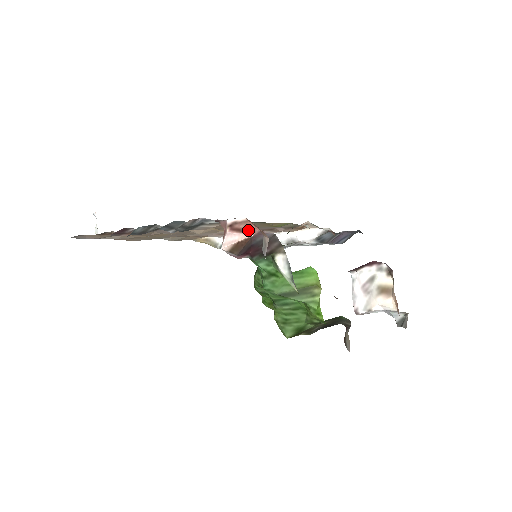
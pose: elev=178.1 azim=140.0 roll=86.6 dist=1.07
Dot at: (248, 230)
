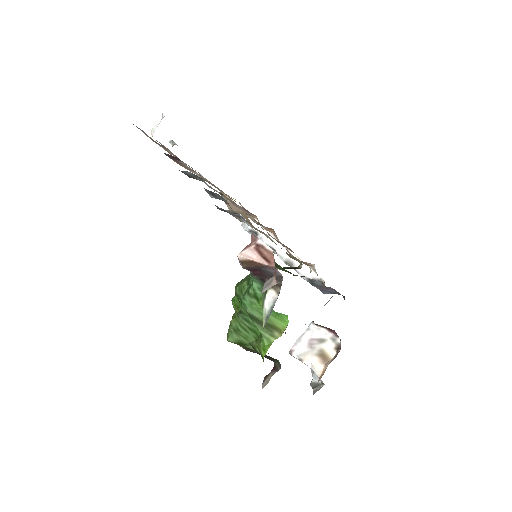
Dot at: (267, 259)
